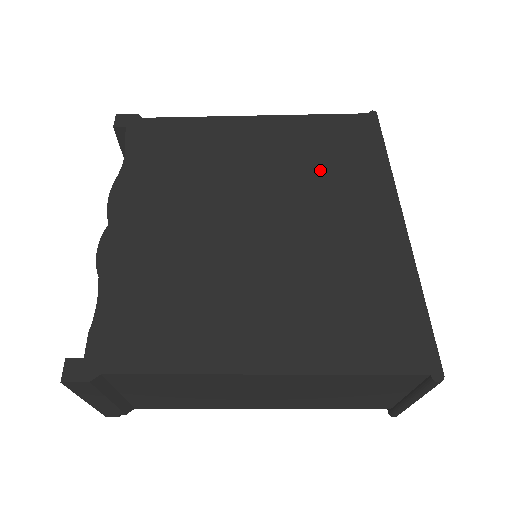
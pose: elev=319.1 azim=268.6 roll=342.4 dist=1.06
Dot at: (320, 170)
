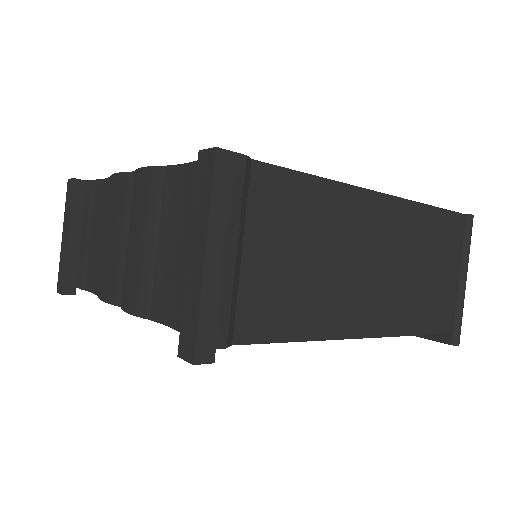
Dot at: occluded
